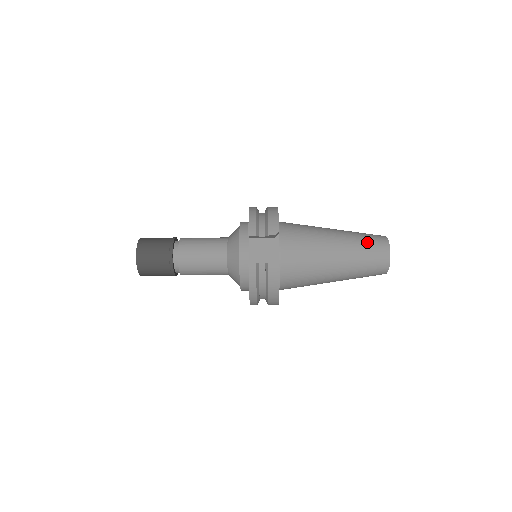
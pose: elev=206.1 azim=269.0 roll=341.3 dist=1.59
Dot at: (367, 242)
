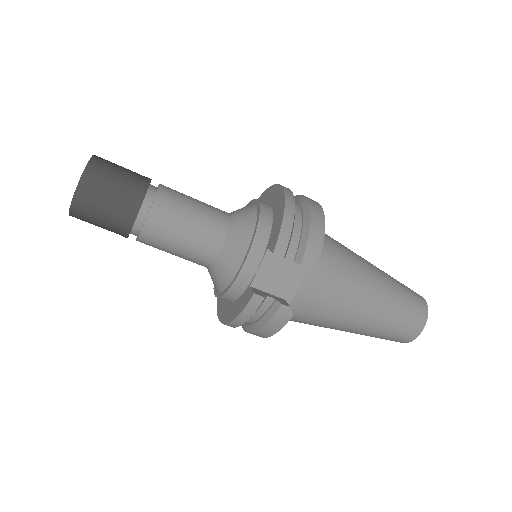
Dot at: (406, 306)
